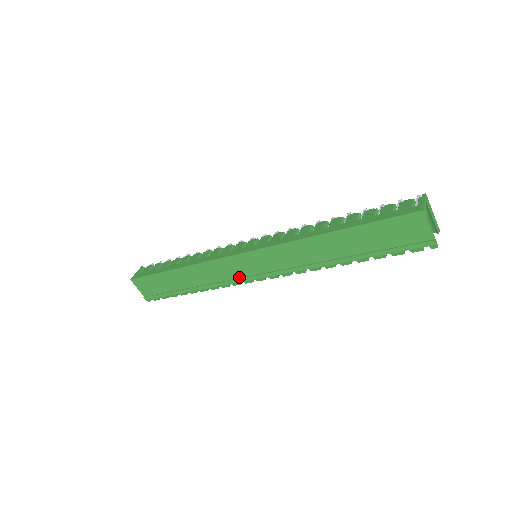
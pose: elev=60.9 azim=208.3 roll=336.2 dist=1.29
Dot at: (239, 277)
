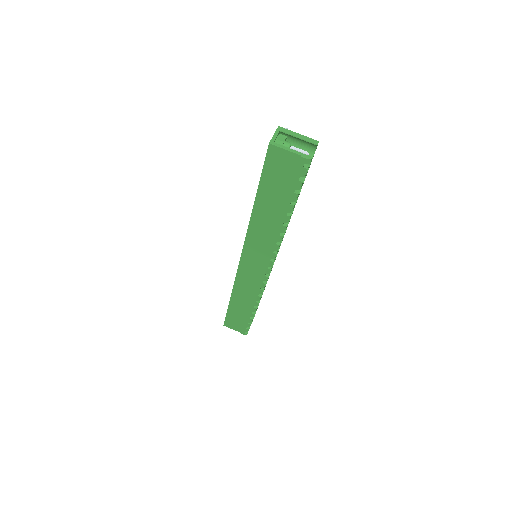
Dot at: (259, 279)
